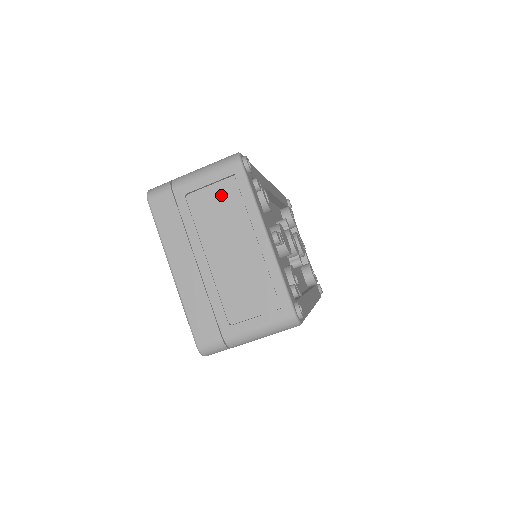
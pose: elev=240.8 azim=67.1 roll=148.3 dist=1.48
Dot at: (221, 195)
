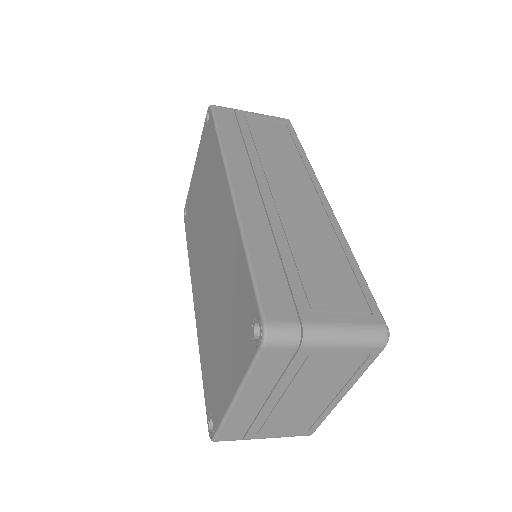
Dot at: (341, 365)
